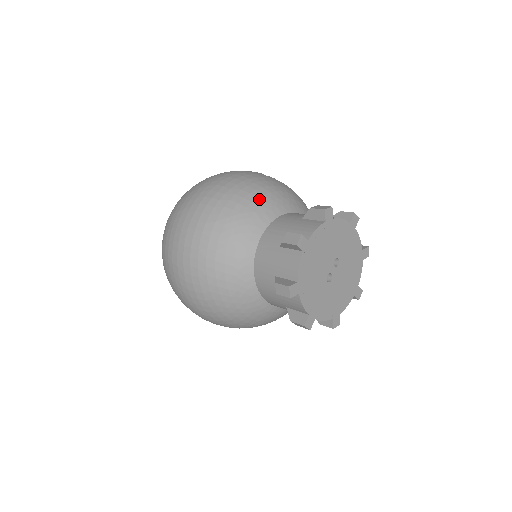
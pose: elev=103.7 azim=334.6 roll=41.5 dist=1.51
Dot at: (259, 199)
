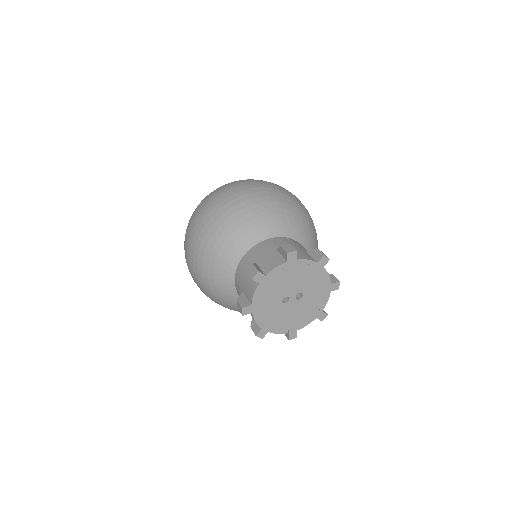
Dot at: (293, 219)
